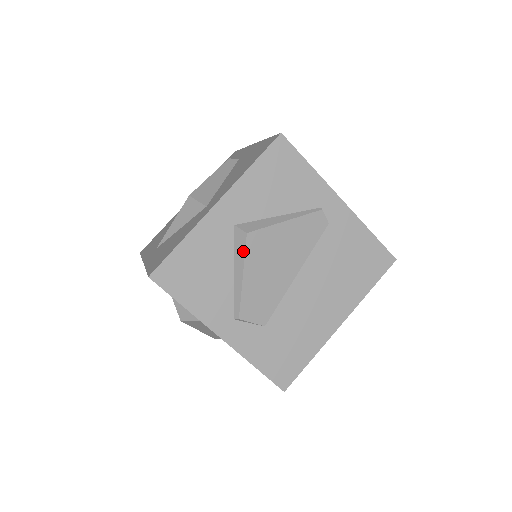
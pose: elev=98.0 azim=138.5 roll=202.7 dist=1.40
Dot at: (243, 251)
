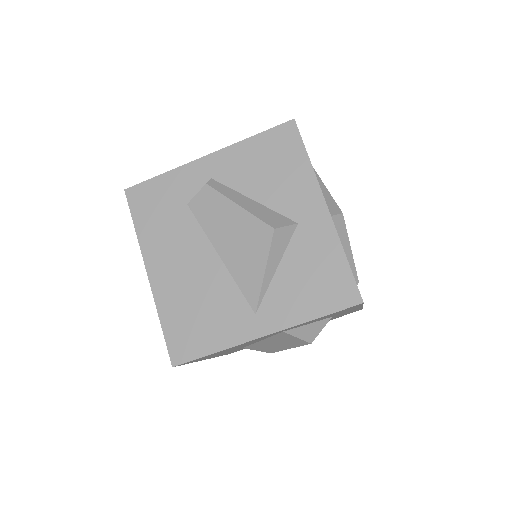
Dot at: (345, 230)
